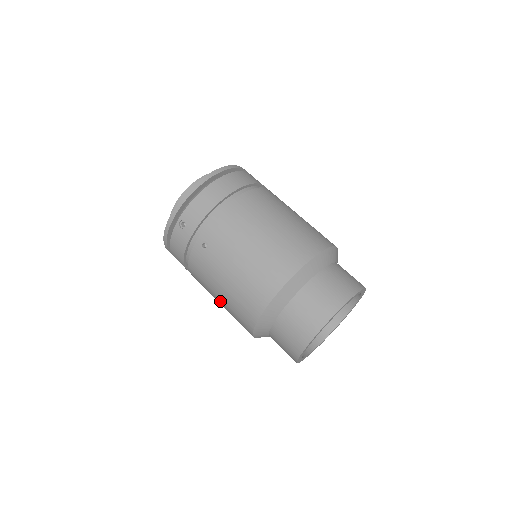
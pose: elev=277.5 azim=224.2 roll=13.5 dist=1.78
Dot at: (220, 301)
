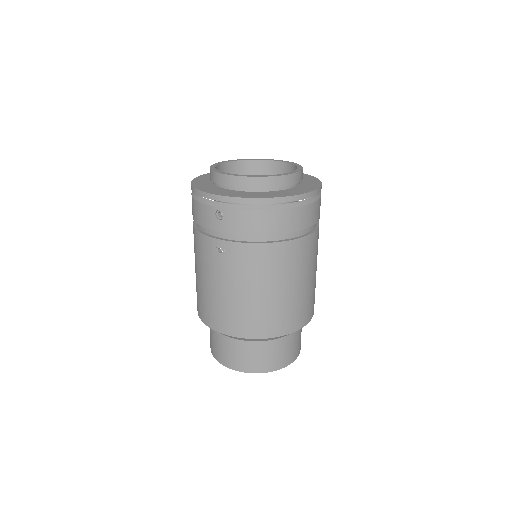
Dot at: (196, 273)
